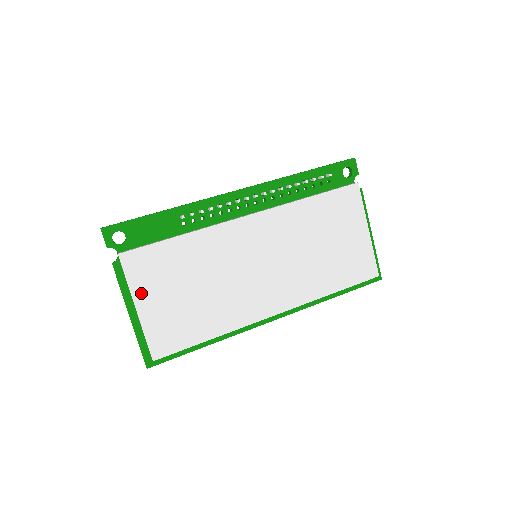
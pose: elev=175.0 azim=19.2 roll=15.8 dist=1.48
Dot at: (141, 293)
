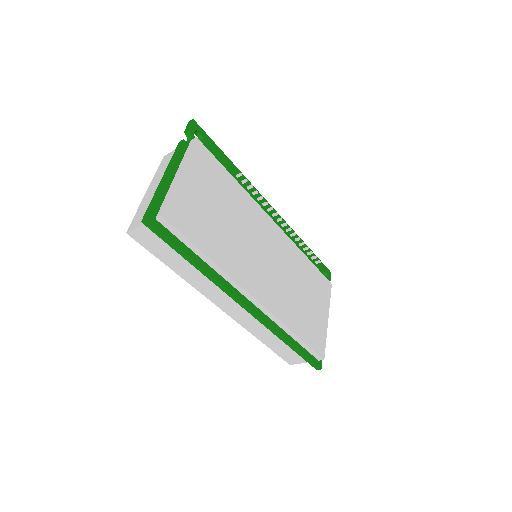
Dot at: (191, 171)
